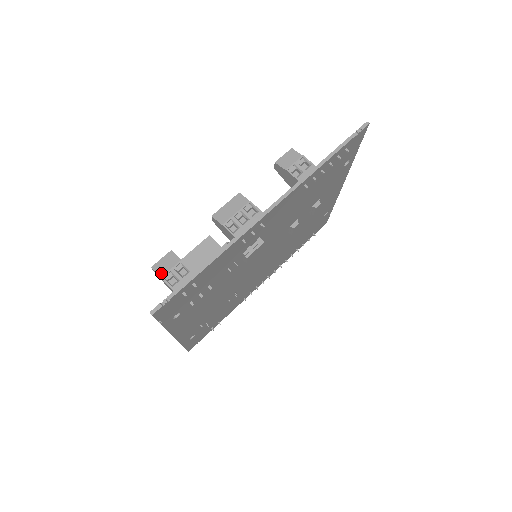
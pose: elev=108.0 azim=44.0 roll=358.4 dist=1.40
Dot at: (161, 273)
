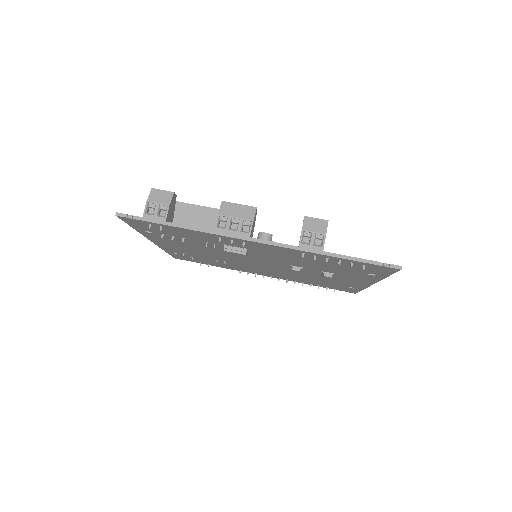
Dot at: (151, 198)
